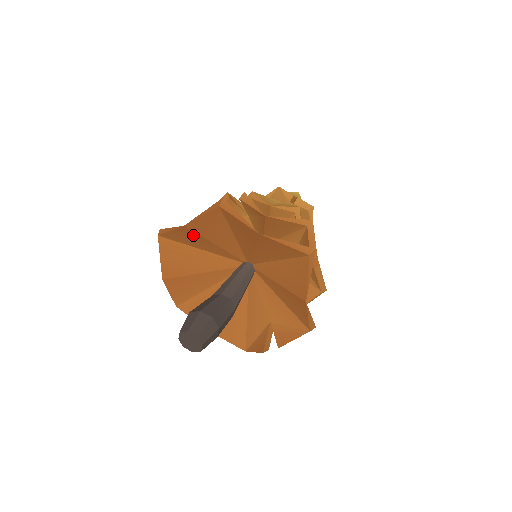
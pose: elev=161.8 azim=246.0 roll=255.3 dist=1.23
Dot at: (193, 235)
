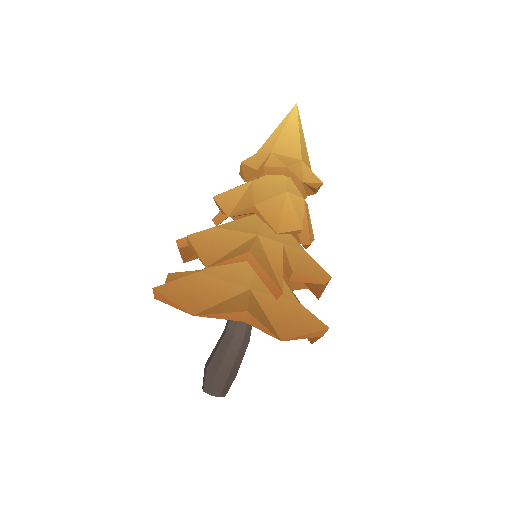
Dot at: occluded
